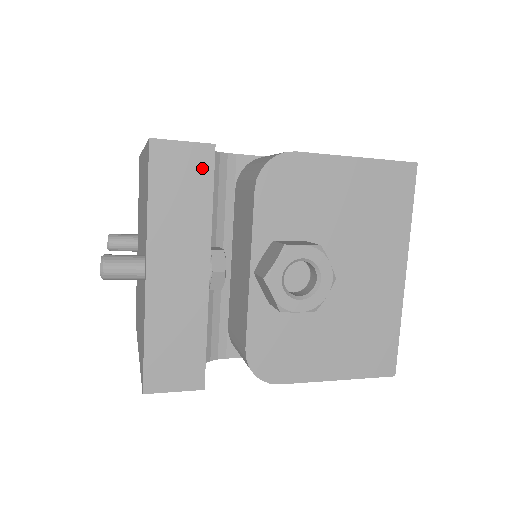
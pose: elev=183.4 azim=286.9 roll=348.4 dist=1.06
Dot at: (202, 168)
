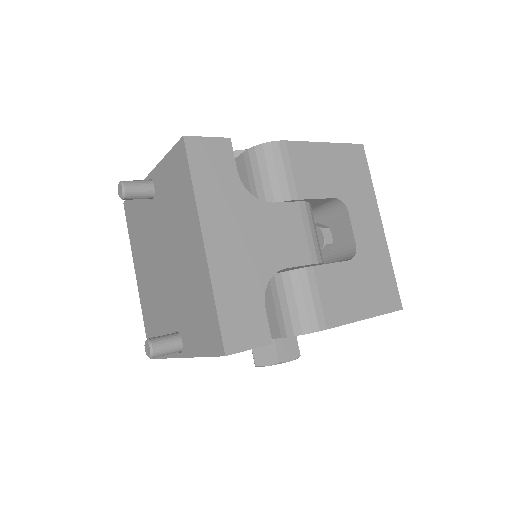
Dot at: occluded
